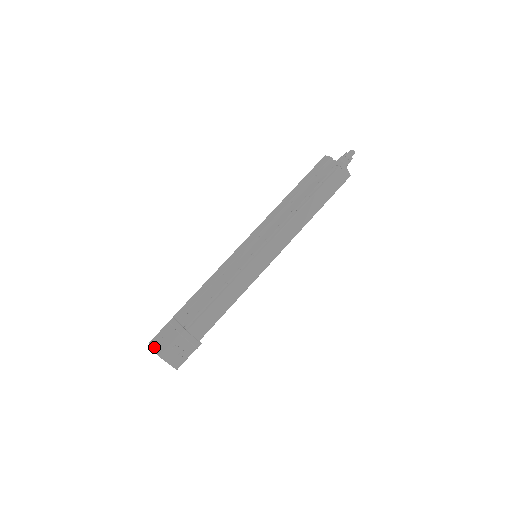
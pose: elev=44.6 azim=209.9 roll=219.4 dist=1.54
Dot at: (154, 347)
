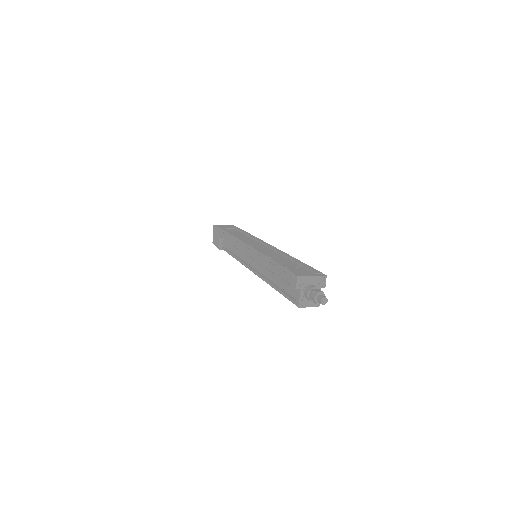
Dot at: (213, 233)
